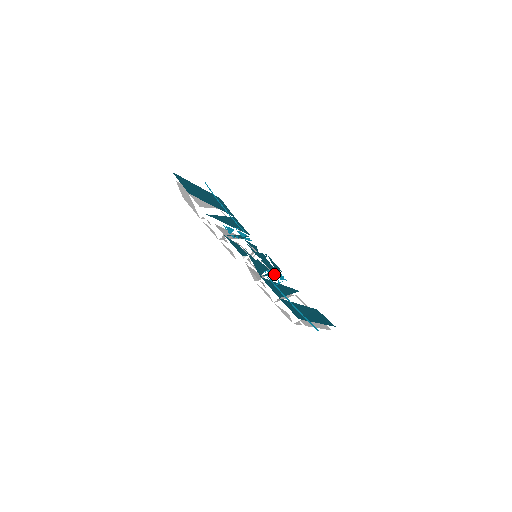
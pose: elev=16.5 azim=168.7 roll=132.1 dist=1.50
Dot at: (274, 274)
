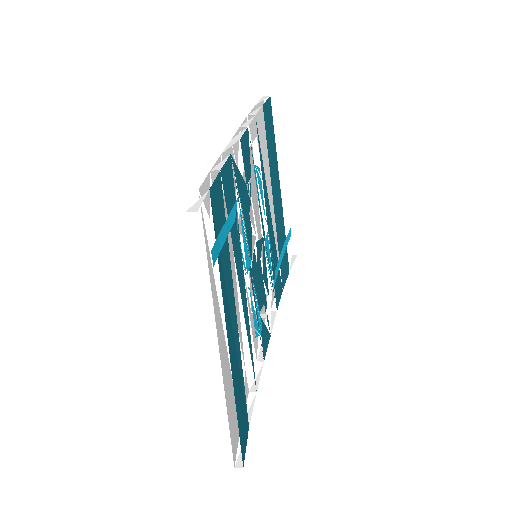
Dot at: (253, 329)
